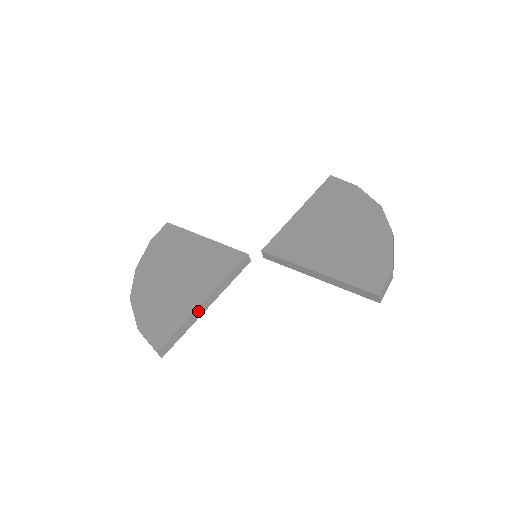
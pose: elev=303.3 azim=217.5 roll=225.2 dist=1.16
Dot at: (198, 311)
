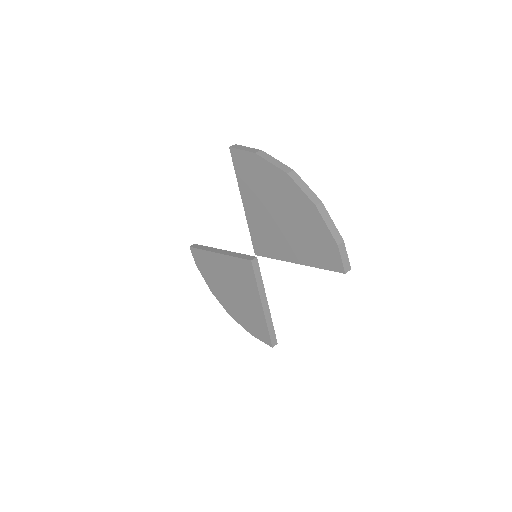
Dot at: (266, 313)
